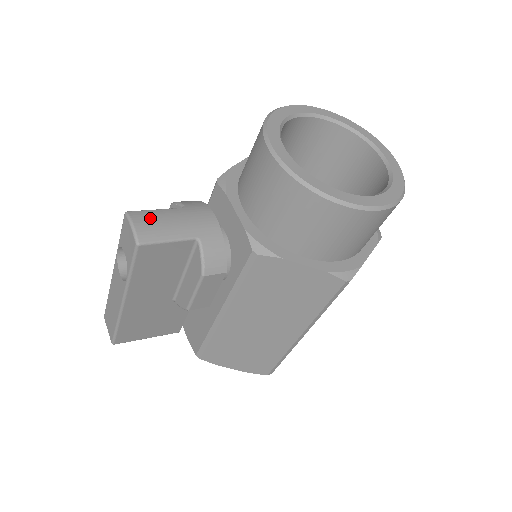
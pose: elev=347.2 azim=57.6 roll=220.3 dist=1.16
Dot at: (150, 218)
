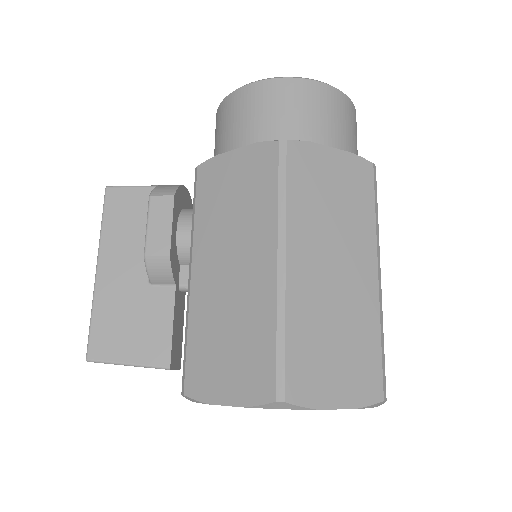
Dot at: occluded
